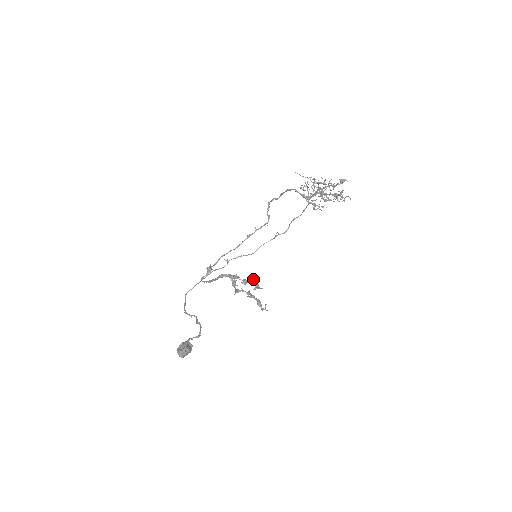
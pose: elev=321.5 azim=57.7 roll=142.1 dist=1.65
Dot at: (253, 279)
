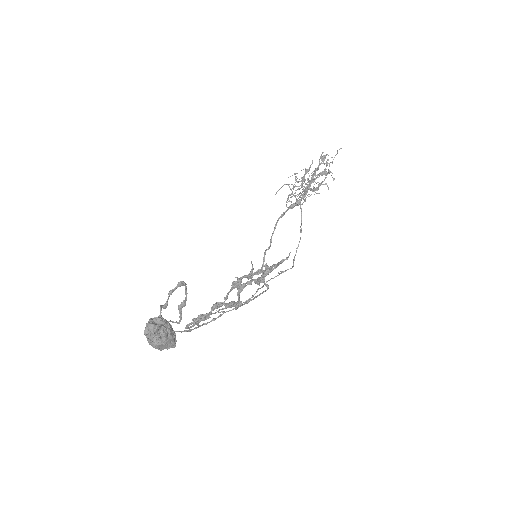
Dot at: (260, 270)
